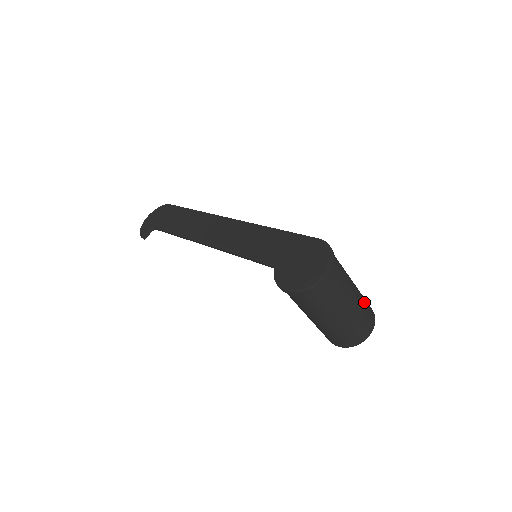
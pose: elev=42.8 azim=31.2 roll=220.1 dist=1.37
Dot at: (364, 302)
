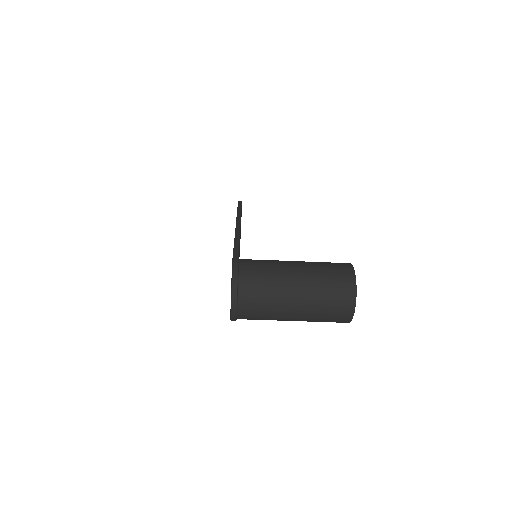
Dot at: (322, 285)
